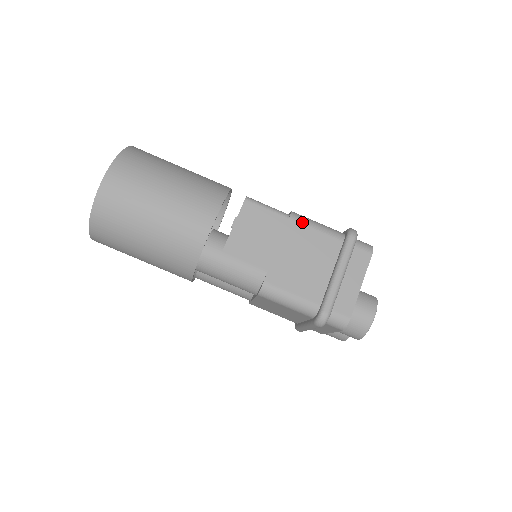
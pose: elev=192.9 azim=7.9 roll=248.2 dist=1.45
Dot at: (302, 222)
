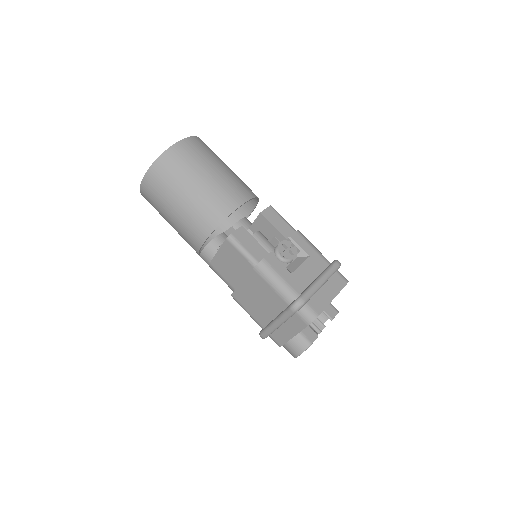
Dot at: (262, 276)
